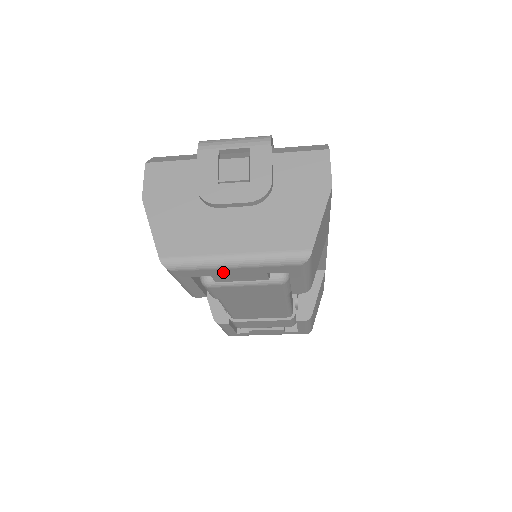
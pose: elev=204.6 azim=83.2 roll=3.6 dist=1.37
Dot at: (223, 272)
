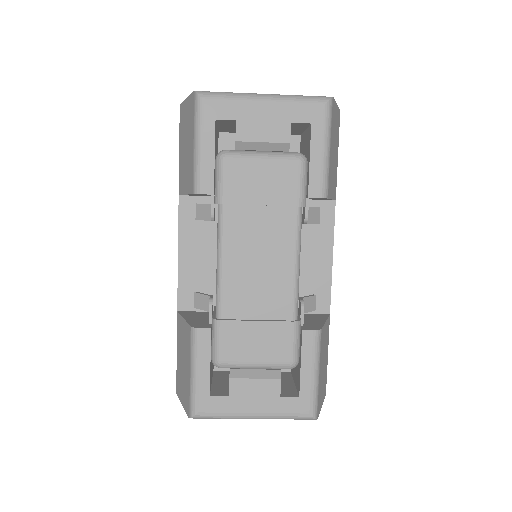
Dot at: (250, 112)
